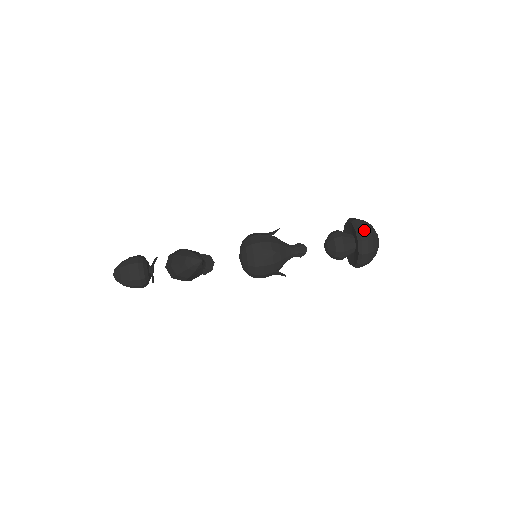
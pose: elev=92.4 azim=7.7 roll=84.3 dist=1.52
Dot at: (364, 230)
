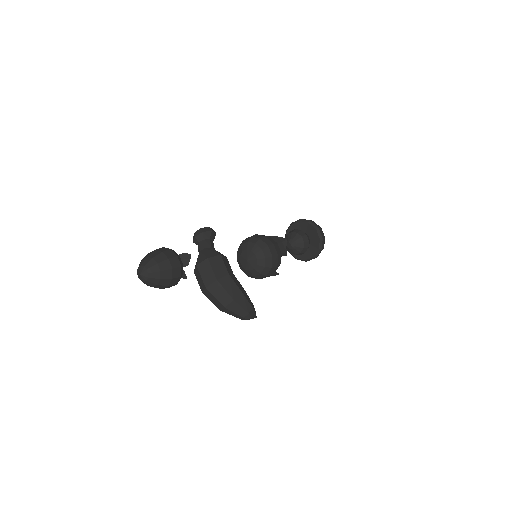
Dot at: occluded
